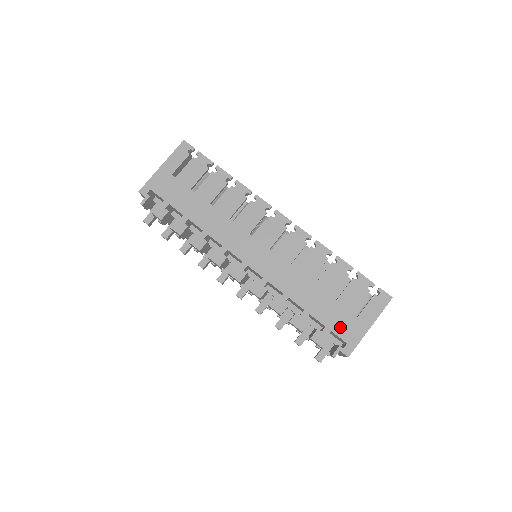
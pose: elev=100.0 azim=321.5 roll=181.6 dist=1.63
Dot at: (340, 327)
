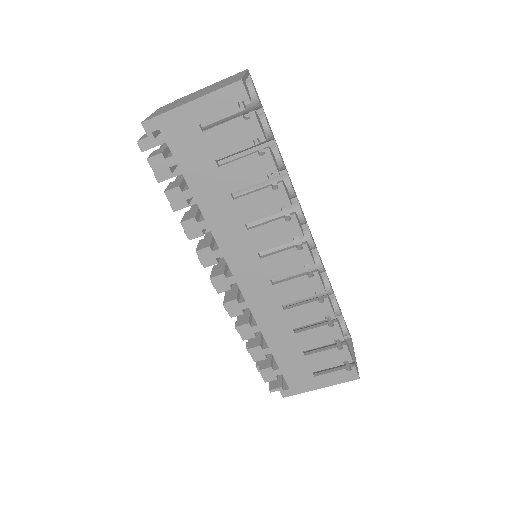
Dot at: (293, 376)
